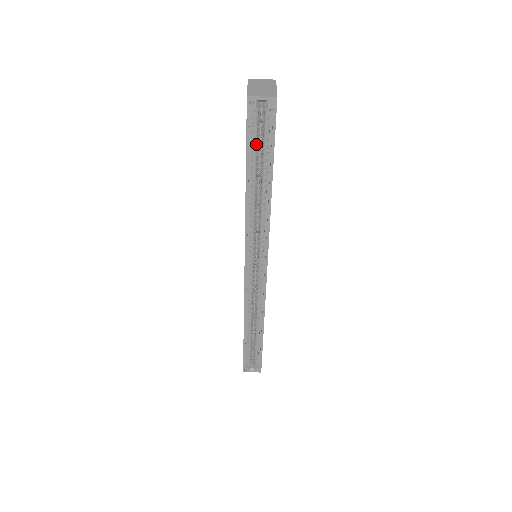
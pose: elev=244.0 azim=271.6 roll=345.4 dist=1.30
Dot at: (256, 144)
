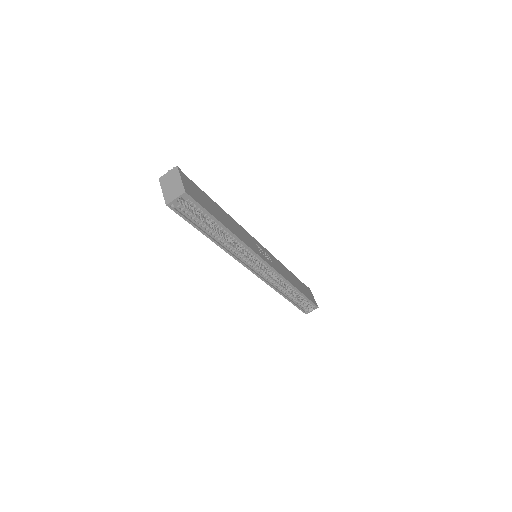
Dot at: (197, 218)
